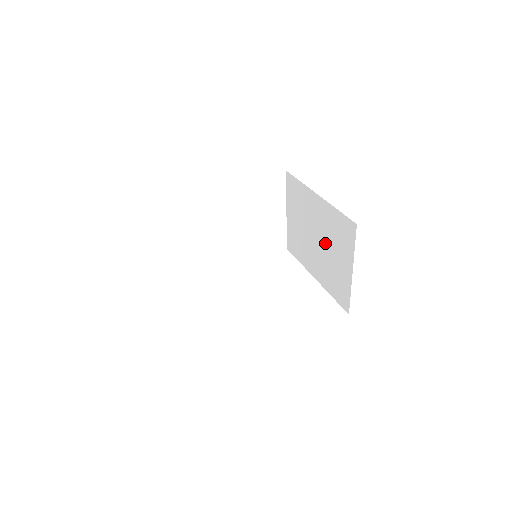
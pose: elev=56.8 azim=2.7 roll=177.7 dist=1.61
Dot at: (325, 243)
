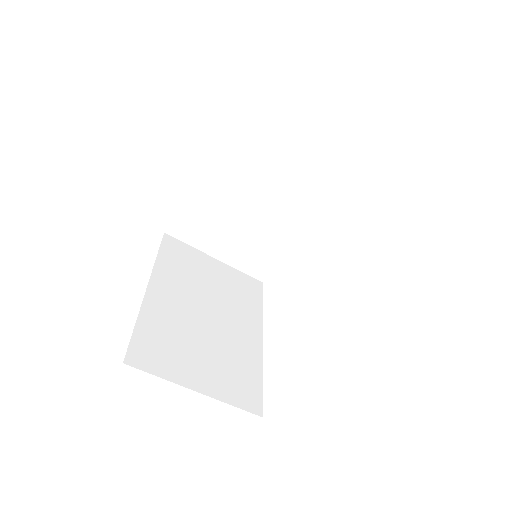
Dot at: occluded
